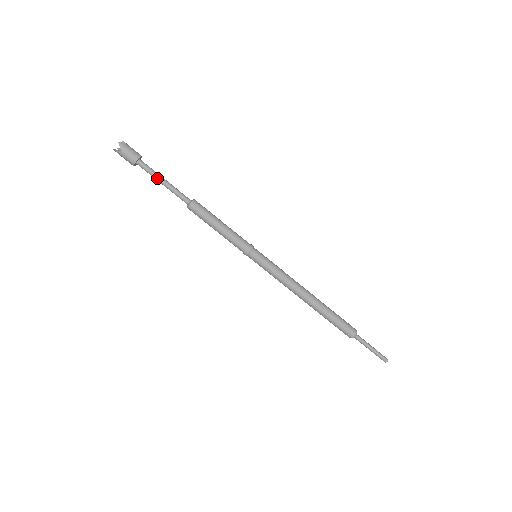
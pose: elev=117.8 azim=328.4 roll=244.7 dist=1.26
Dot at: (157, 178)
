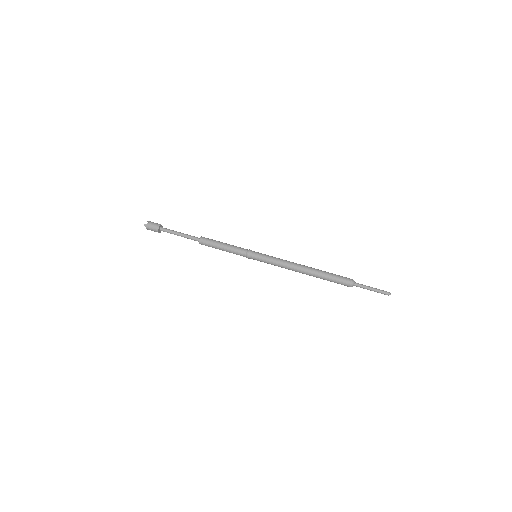
Dot at: (175, 232)
